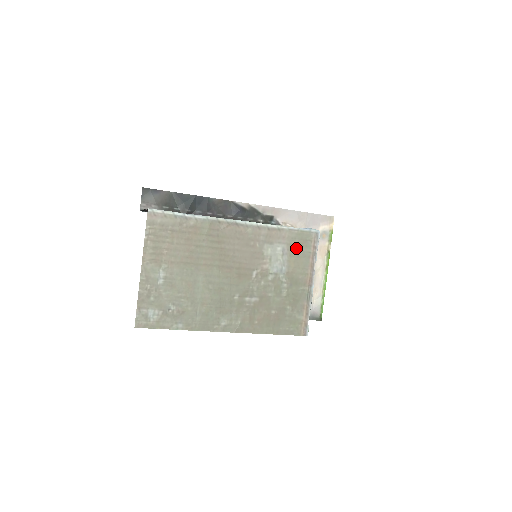
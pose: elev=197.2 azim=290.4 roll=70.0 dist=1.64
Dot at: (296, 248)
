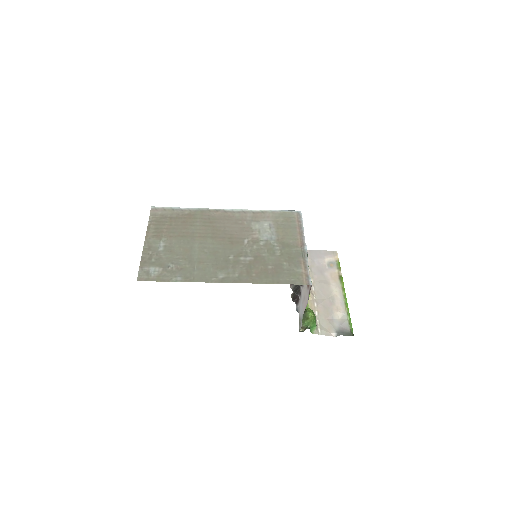
Dot at: (282, 223)
